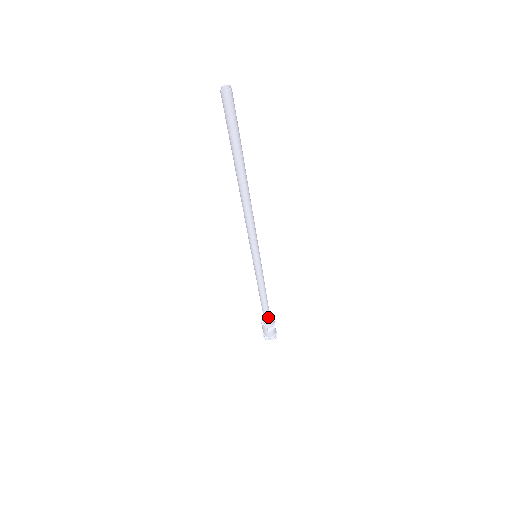
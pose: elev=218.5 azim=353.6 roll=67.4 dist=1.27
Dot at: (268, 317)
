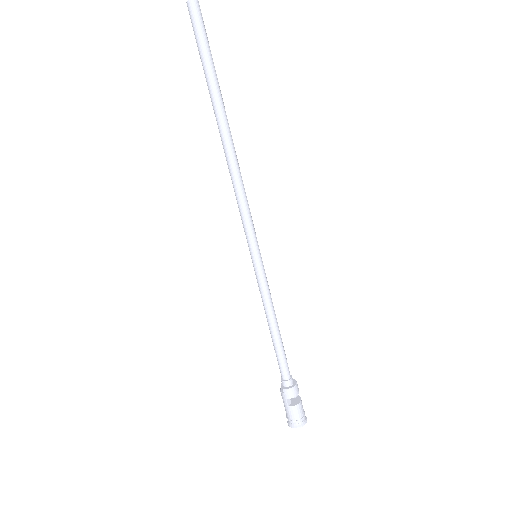
Dot at: (287, 378)
